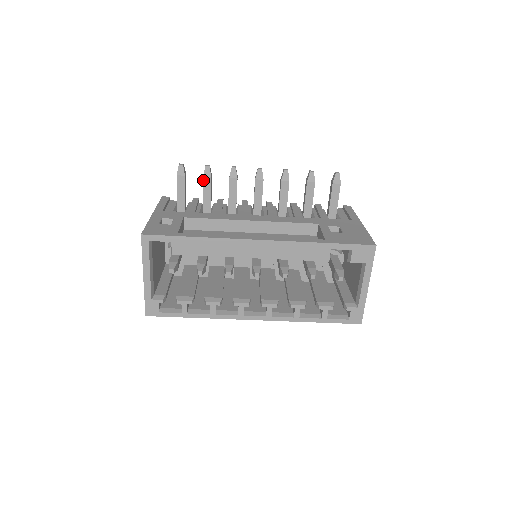
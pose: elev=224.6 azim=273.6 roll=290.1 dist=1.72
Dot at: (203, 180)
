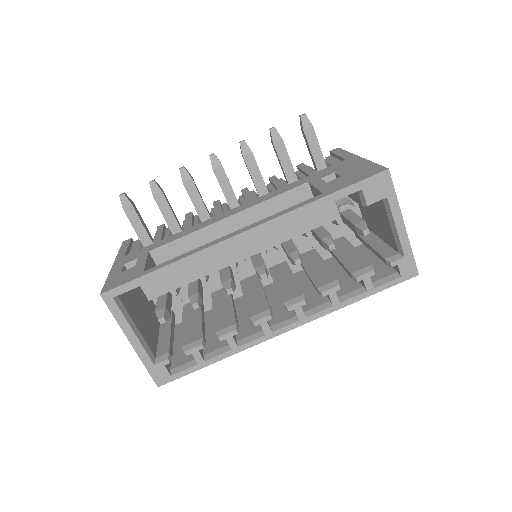
Dot at: (155, 200)
